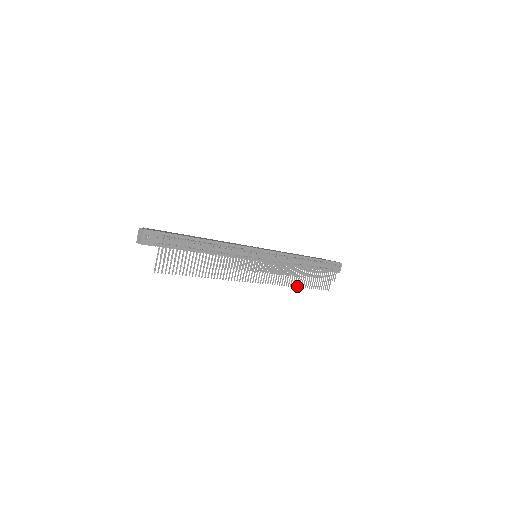
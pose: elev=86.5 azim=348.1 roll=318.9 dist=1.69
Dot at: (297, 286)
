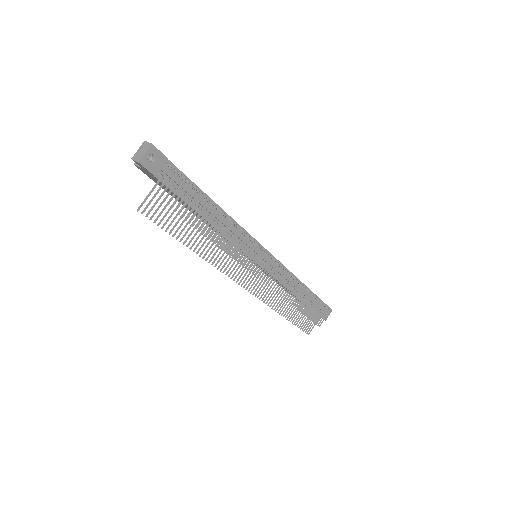
Dot at: (282, 314)
